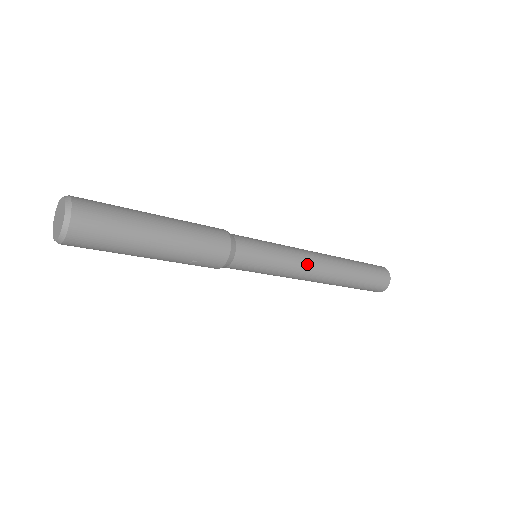
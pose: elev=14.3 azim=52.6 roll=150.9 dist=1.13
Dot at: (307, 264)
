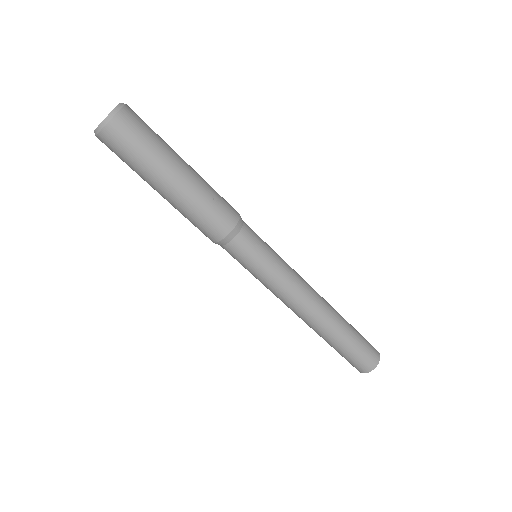
Dot at: (302, 279)
